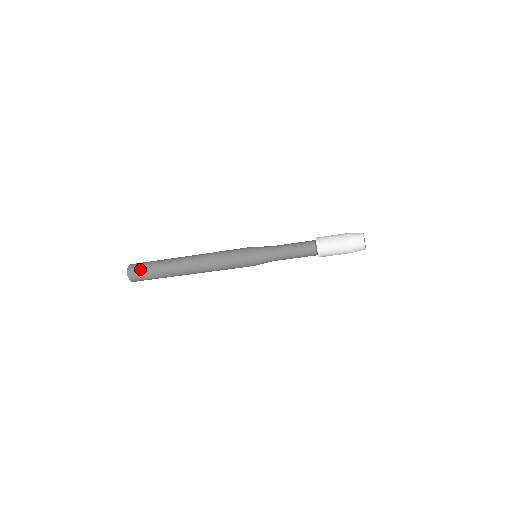
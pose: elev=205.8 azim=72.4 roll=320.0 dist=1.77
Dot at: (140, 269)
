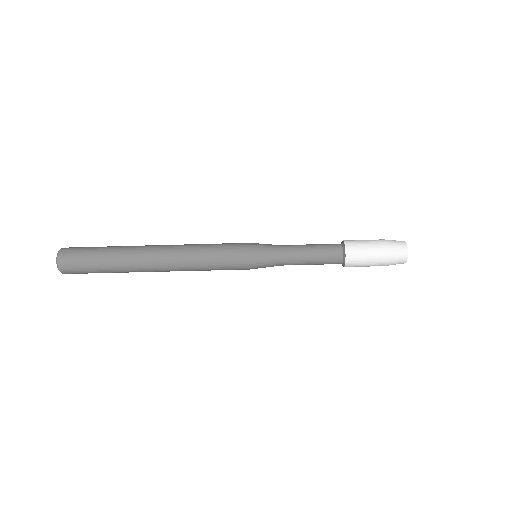
Dot at: (79, 266)
